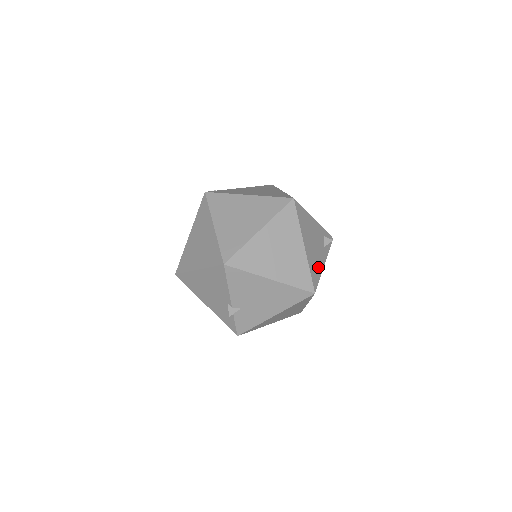
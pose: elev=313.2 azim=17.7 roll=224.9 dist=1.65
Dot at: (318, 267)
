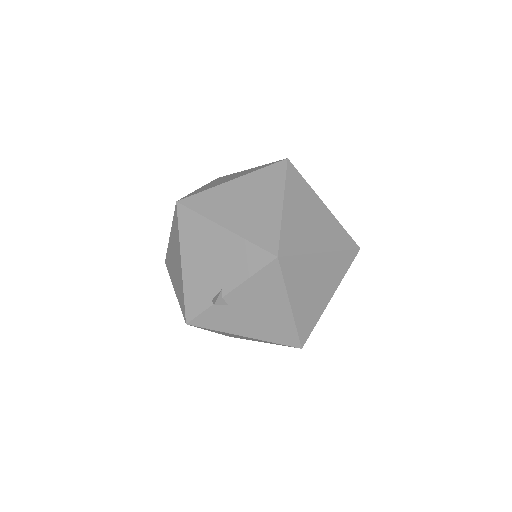
Dot at: occluded
